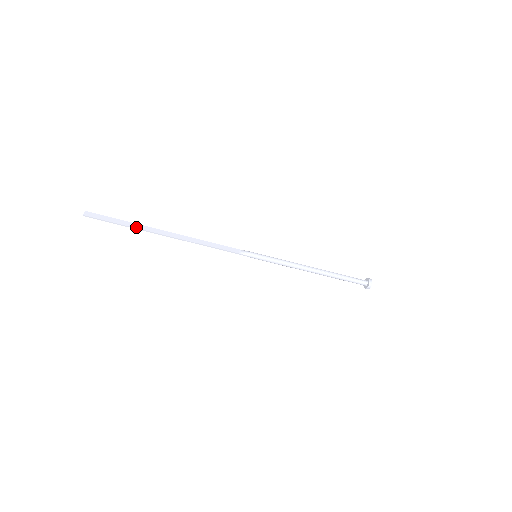
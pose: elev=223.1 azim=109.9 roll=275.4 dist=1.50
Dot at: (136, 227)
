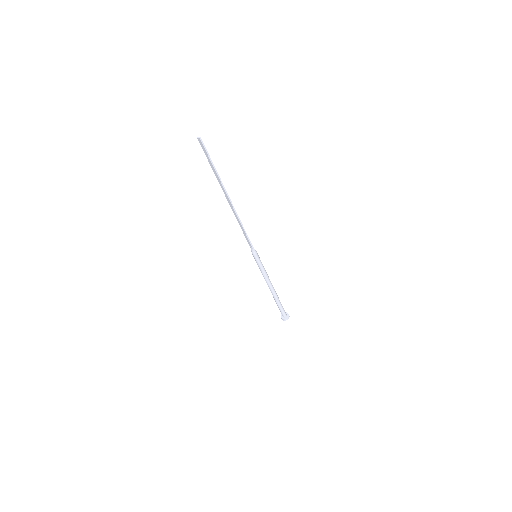
Dot at: occluded
